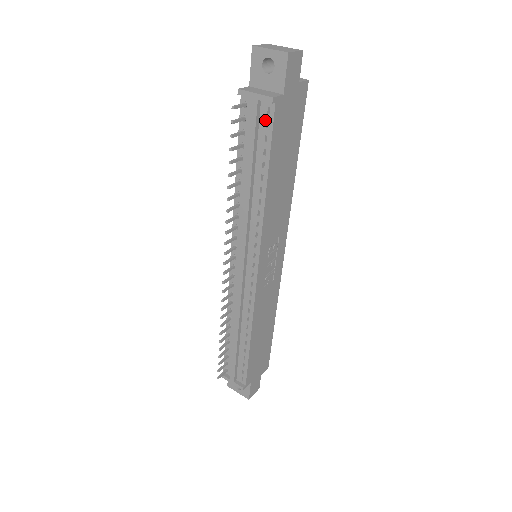
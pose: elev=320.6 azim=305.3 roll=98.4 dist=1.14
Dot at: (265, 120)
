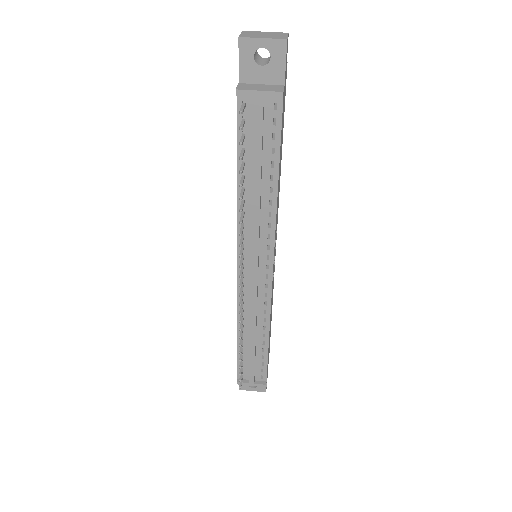
Dot at: (271, 117)
